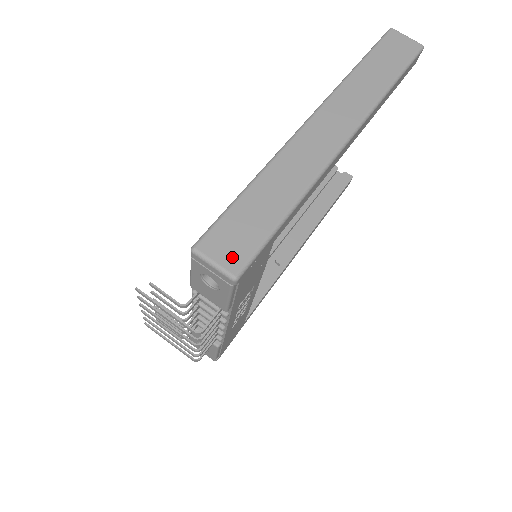
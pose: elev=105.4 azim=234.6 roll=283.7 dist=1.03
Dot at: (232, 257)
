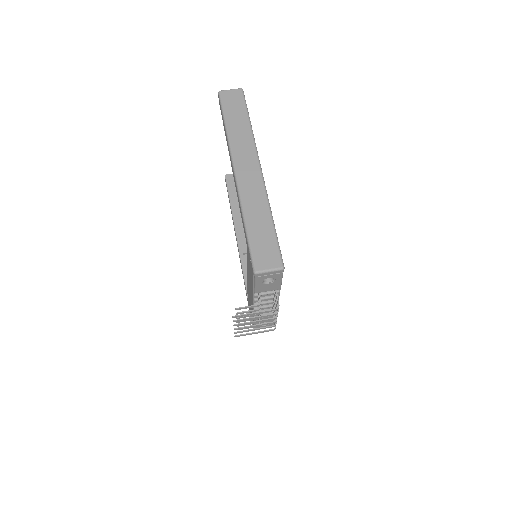
Dot at: (273, 261)
